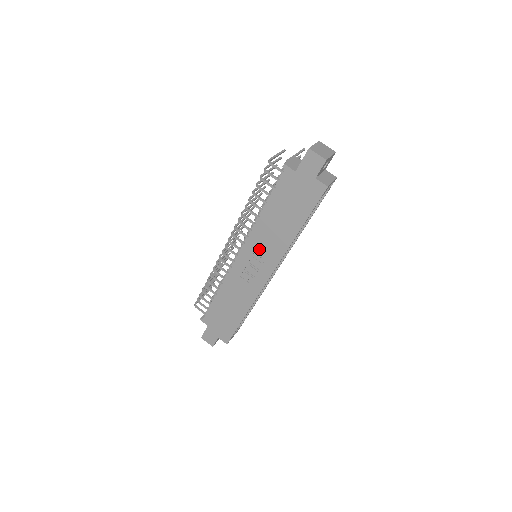
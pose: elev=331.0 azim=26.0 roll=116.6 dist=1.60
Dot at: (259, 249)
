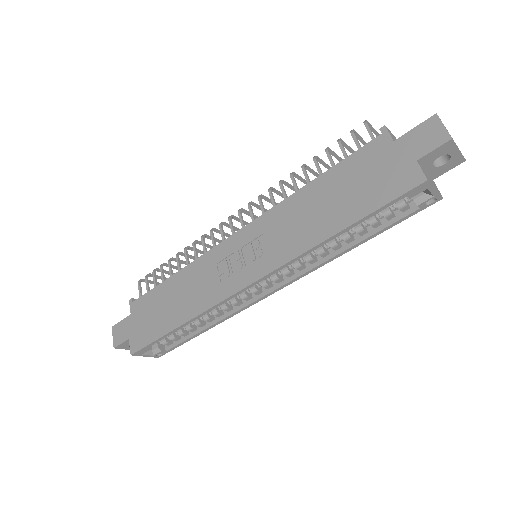
Dot at: (267, 235)
